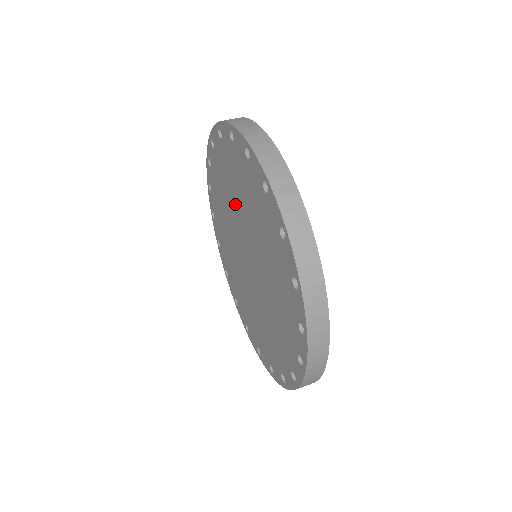
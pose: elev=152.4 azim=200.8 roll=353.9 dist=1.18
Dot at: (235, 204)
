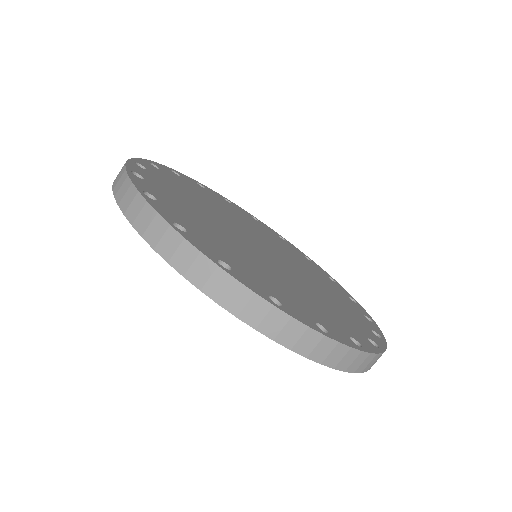
Dot at: occluded
